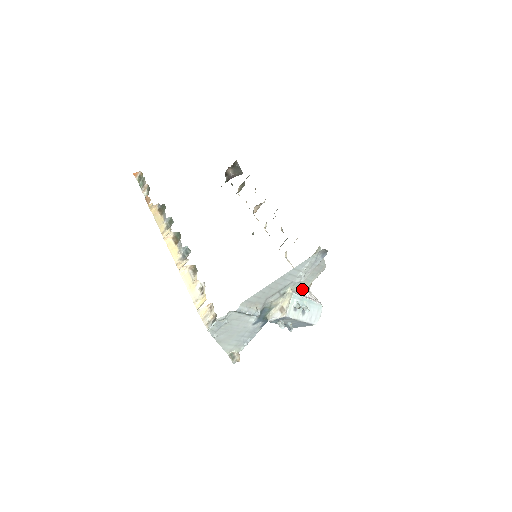
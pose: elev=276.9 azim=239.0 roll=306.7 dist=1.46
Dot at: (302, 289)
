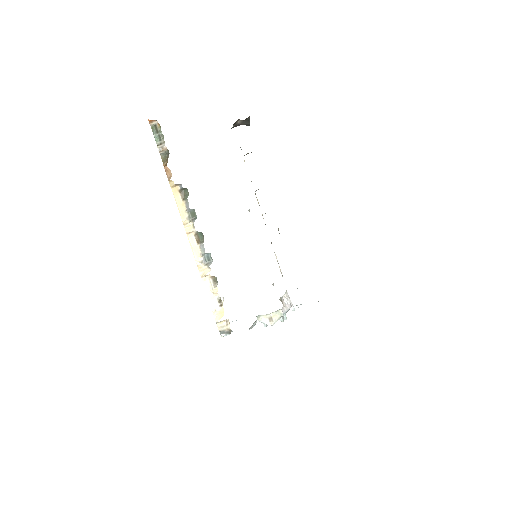
Dot at: (284, 295)
